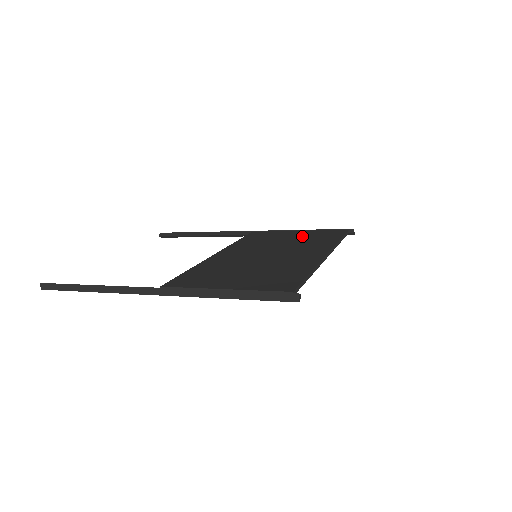
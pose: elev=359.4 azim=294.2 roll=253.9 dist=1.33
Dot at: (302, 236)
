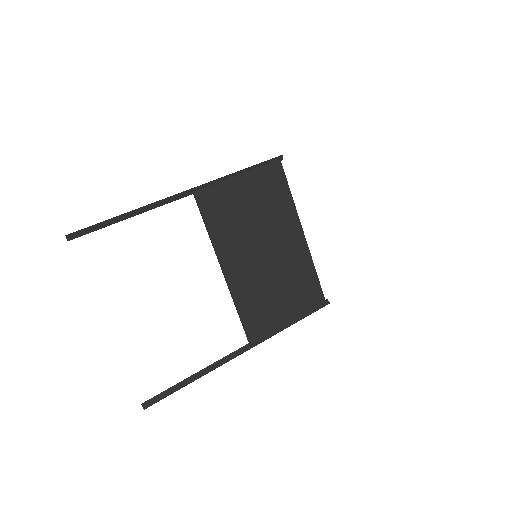
Dot at: (256, 194)
